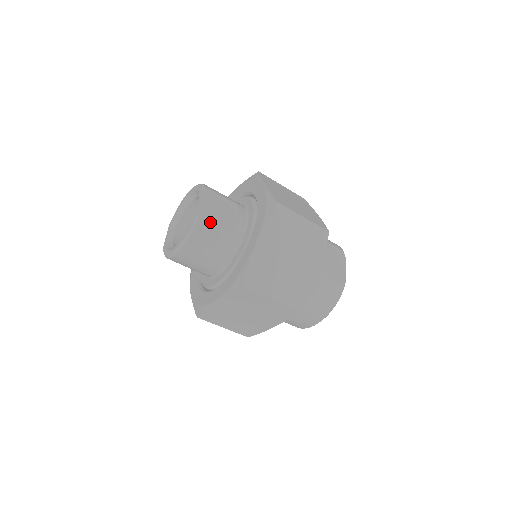
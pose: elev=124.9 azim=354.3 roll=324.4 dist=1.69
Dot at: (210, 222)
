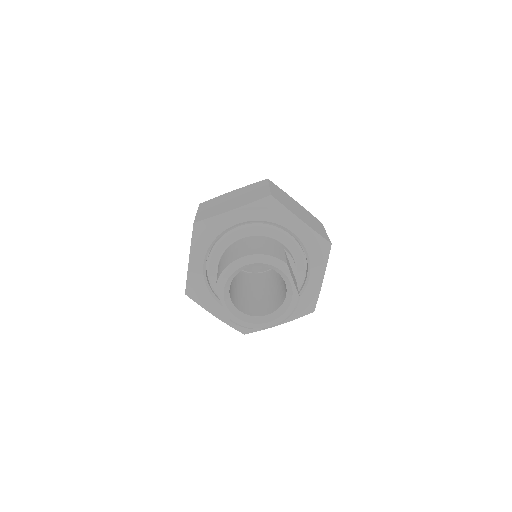
Dot at: occluded
